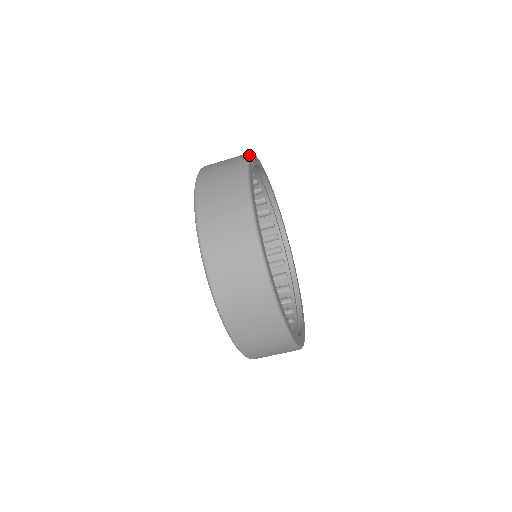
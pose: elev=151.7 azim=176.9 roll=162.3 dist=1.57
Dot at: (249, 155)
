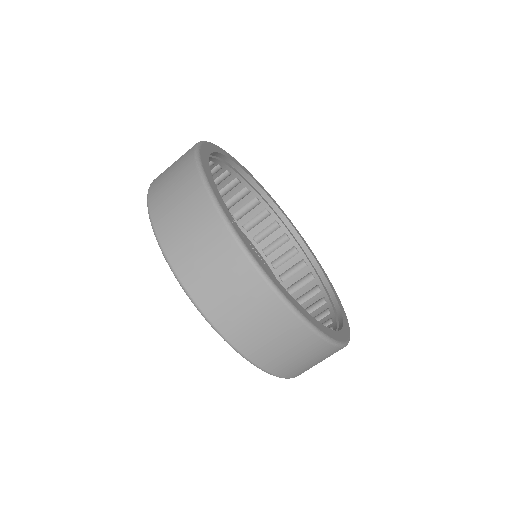
Dot at: (226, 219)
